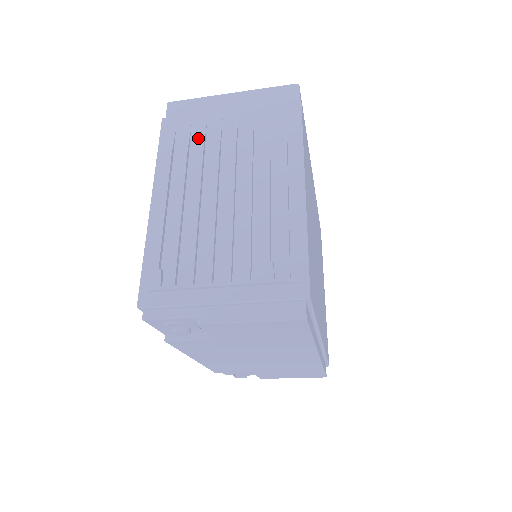
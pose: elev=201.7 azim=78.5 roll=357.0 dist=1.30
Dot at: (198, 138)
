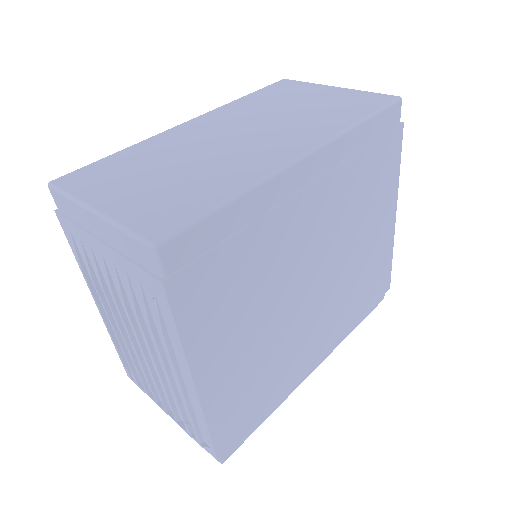
Dot at: (93, 262)
